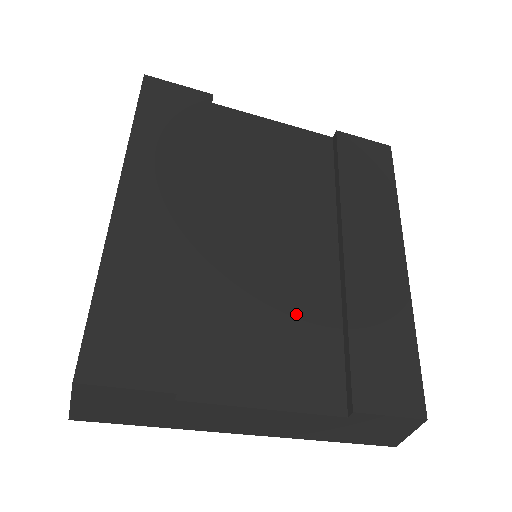
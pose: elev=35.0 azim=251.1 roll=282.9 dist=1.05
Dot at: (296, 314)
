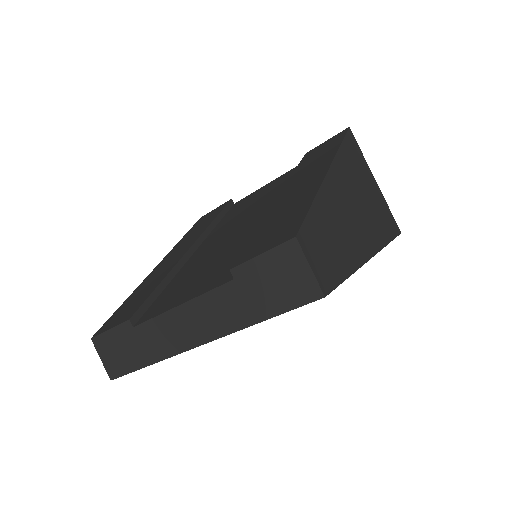
Dot at: (229, 251)
